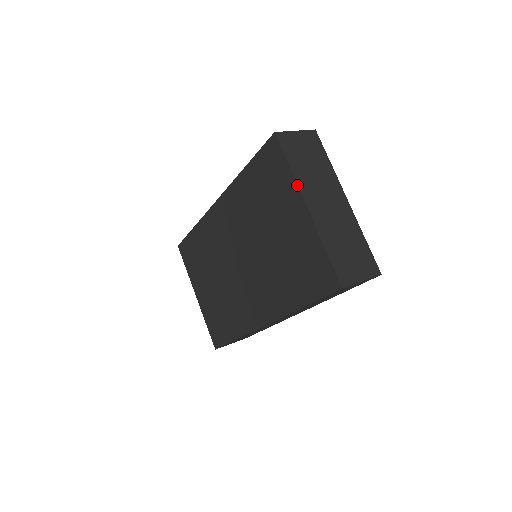
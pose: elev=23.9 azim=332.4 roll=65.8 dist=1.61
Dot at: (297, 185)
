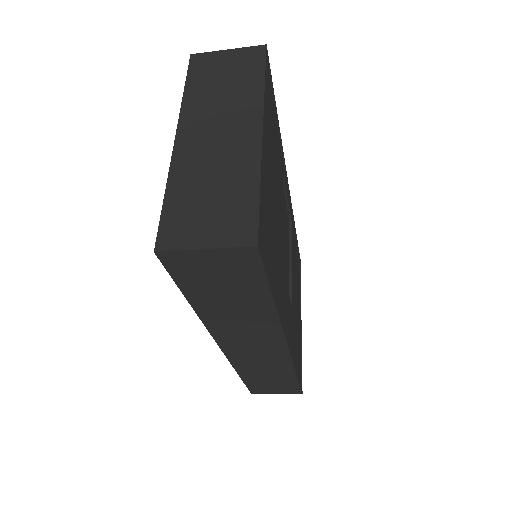
Dot at: (180, 111)
